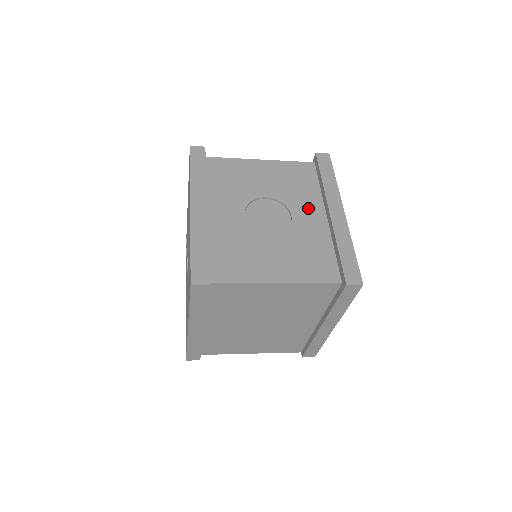
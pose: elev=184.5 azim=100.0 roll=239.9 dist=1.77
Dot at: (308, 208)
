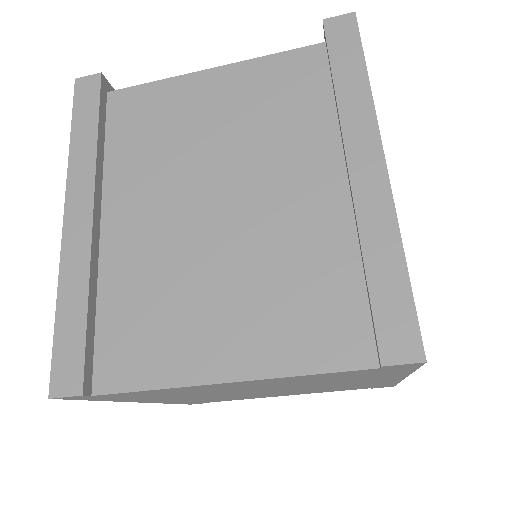
Dot at: occluded
